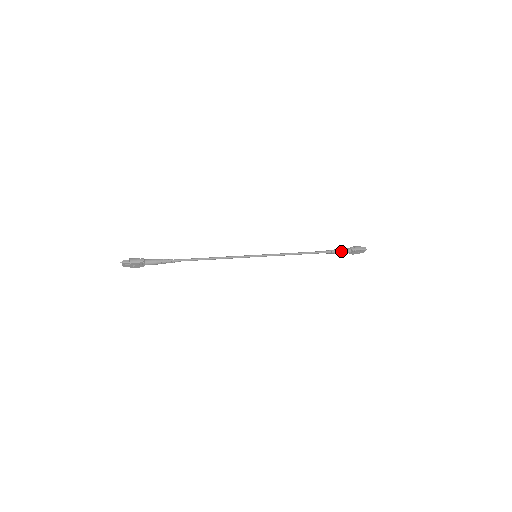
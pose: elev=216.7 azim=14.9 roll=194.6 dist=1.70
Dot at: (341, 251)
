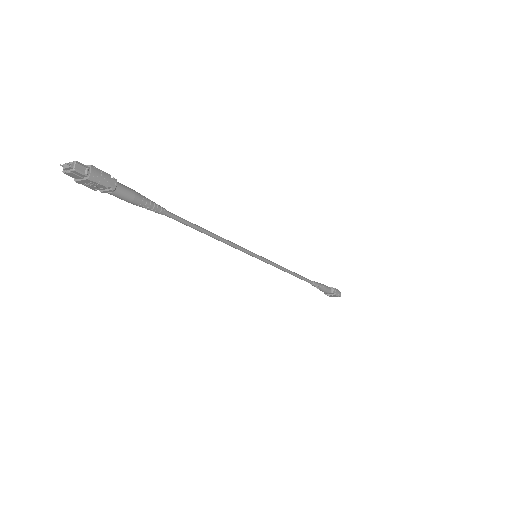
Dot at: (324, 289)
